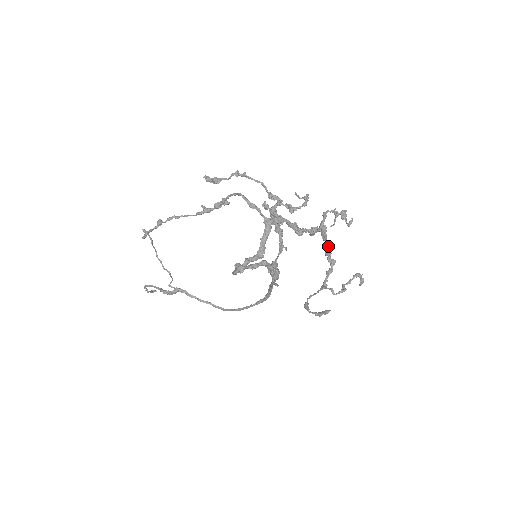
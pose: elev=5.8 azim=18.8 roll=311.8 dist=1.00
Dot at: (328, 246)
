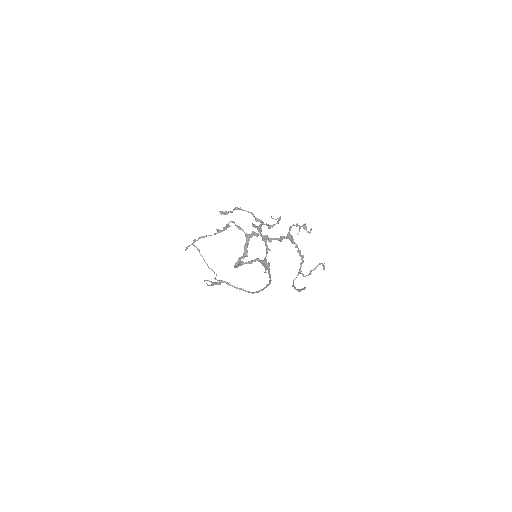
Dot at: (297, 247)
